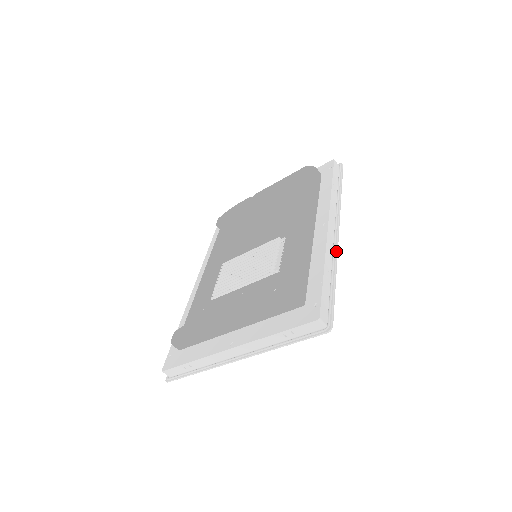
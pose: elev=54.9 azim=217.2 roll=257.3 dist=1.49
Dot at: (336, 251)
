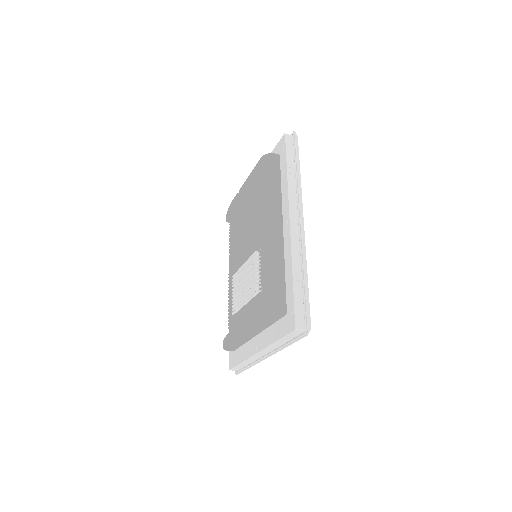
Dot at: (302, 247)
